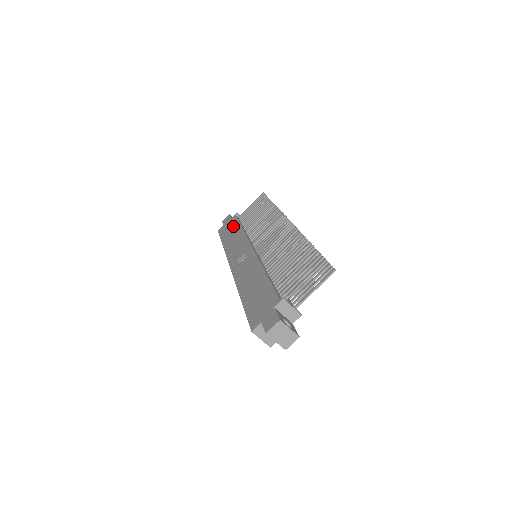
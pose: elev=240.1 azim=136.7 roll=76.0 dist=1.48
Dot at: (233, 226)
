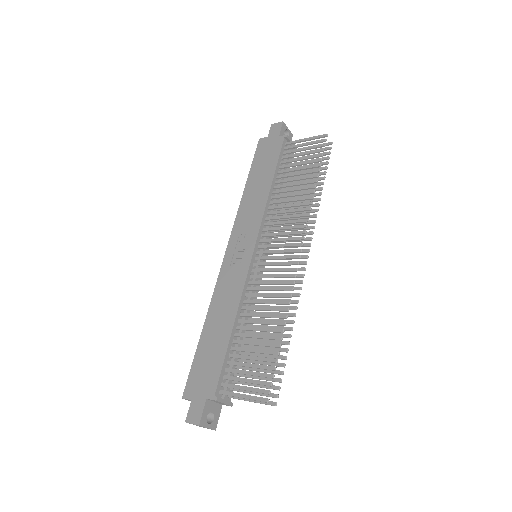
Dot at: (269, 163)
